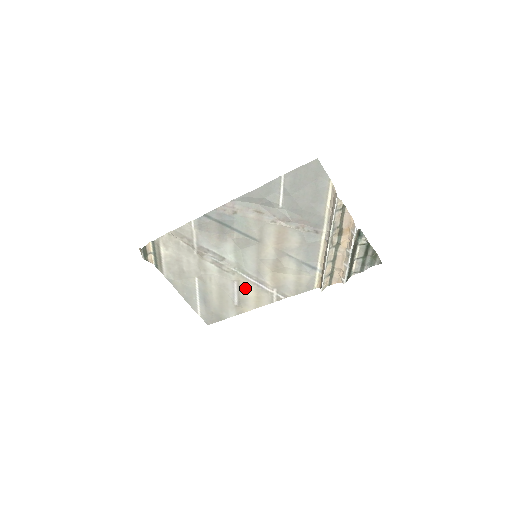
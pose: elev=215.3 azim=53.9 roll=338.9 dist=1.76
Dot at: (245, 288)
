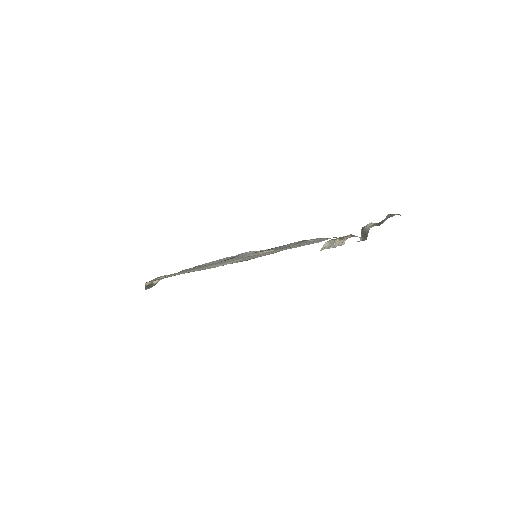
Dot at: (261, 255)
